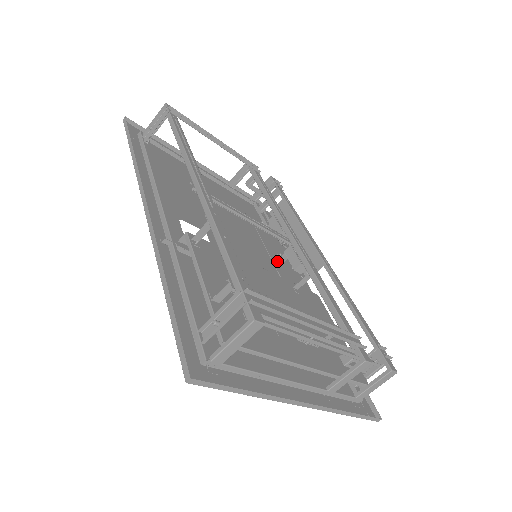
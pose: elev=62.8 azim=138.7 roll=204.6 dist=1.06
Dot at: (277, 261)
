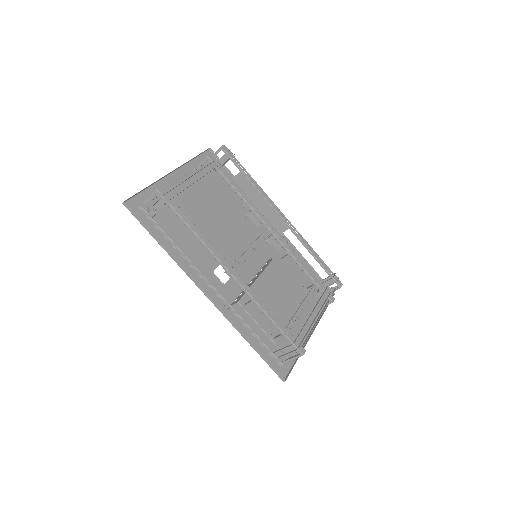
Dot at: (264, 244)
